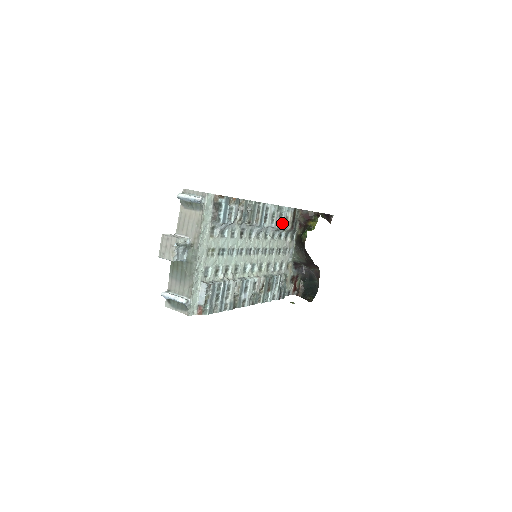
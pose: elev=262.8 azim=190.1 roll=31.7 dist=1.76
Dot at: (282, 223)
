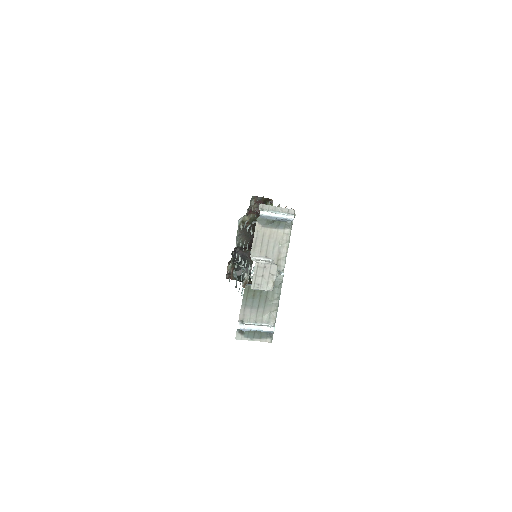
Dot at: (255, 215)
